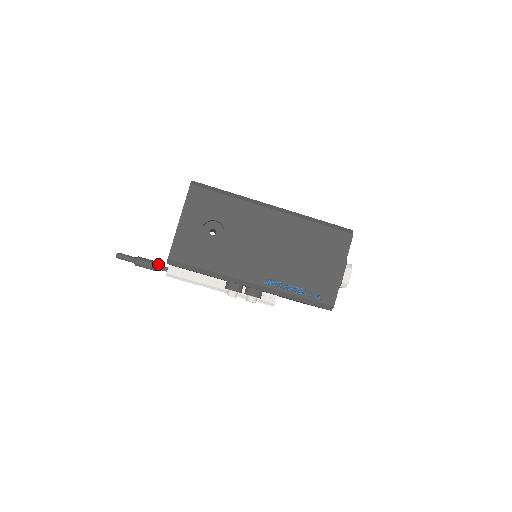
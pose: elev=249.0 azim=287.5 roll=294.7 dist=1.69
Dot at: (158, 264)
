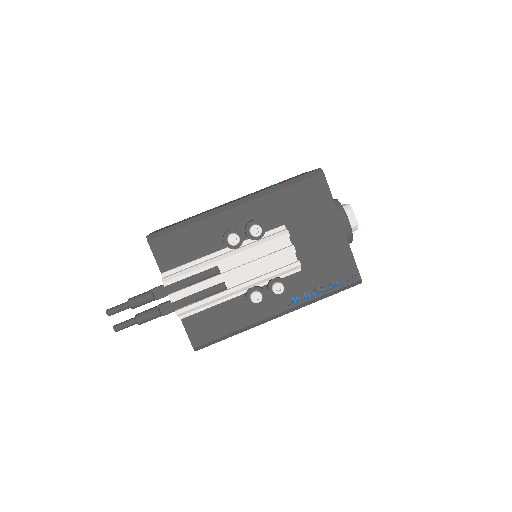
Dot at: (158, 306)
